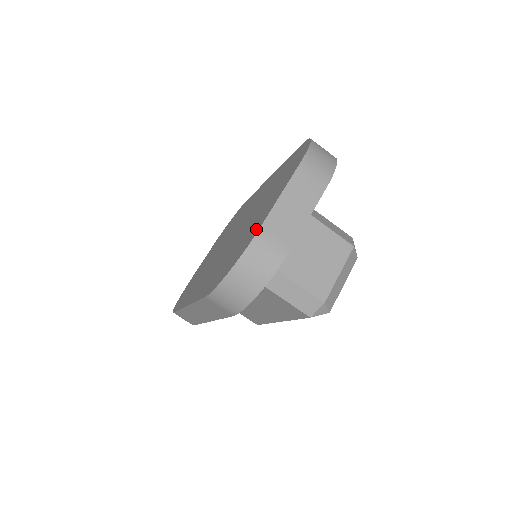
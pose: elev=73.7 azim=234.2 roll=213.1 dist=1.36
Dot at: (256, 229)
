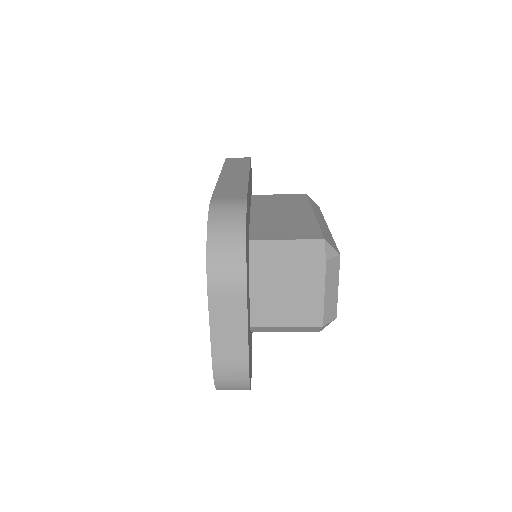
Dot at: occluded
